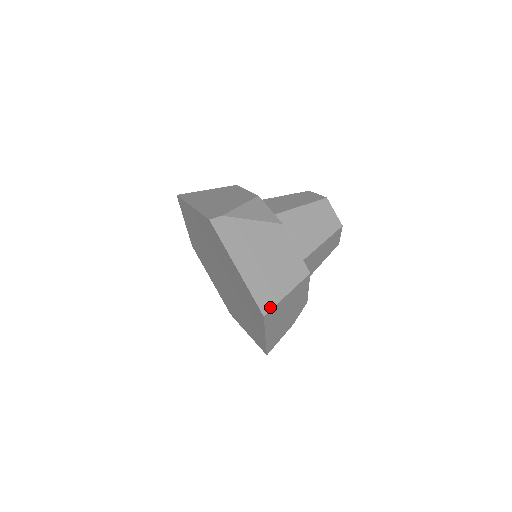
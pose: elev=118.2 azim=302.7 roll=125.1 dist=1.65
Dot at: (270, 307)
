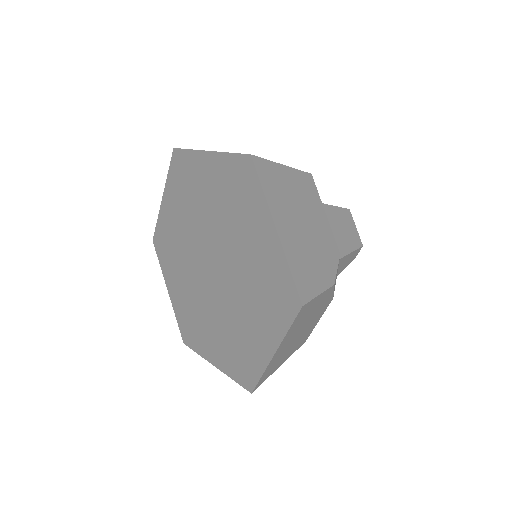
Dot at: (259, 158)
